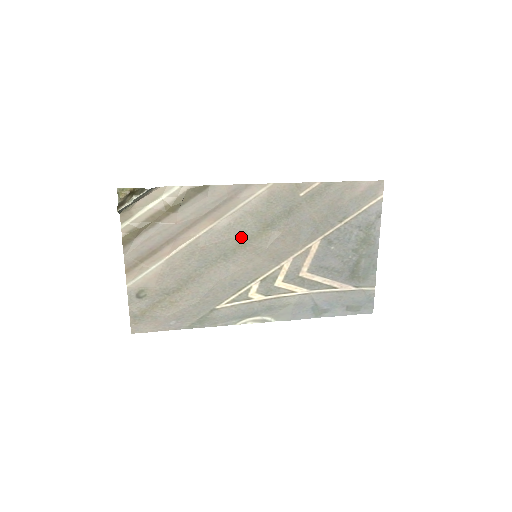
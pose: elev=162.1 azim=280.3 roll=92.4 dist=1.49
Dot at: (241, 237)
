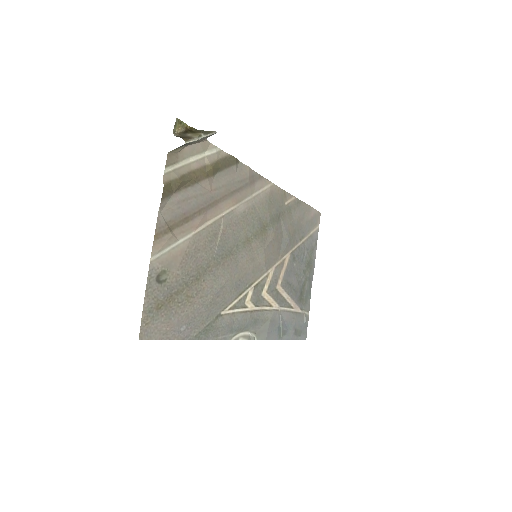
Dot at: (250, 230)
